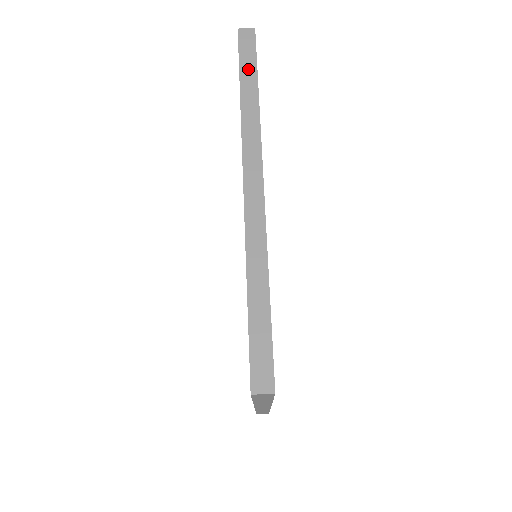
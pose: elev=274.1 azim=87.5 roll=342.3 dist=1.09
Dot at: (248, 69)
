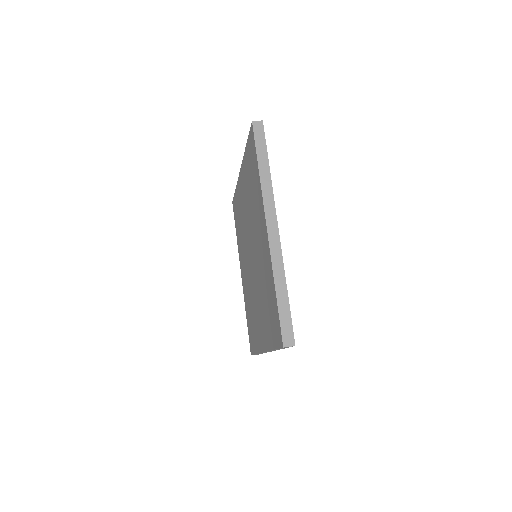
Dot at: occluded
